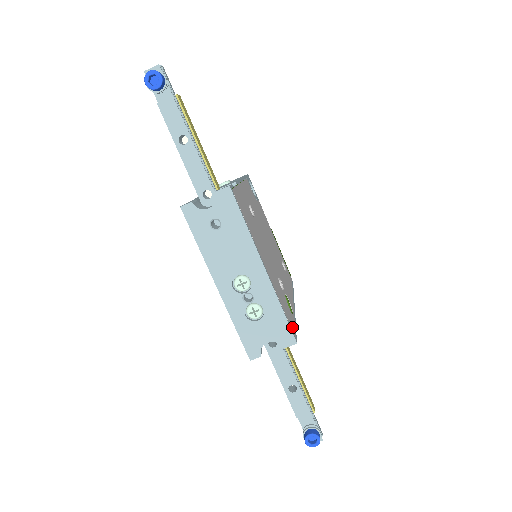
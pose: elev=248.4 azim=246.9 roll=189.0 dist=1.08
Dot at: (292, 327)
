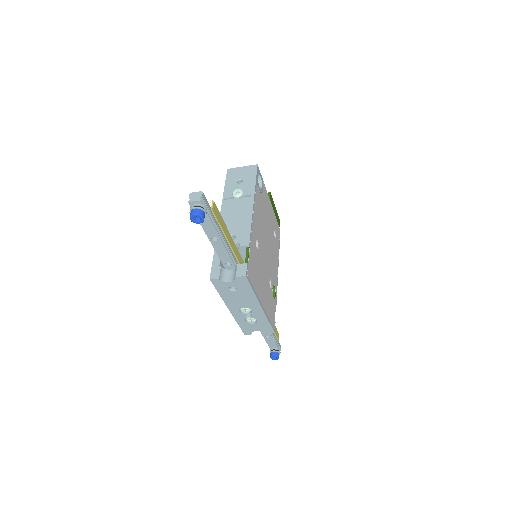
Dot at: (273, 322)
